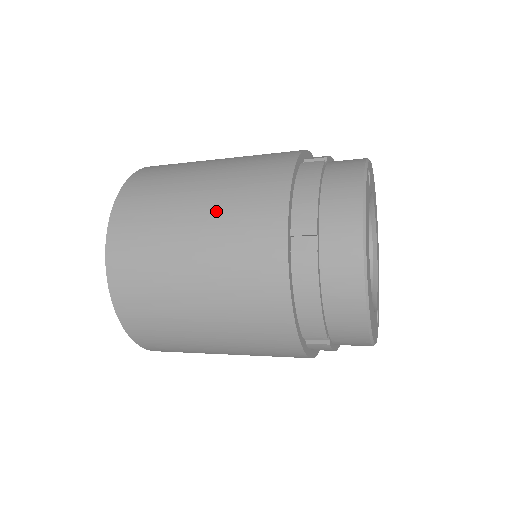
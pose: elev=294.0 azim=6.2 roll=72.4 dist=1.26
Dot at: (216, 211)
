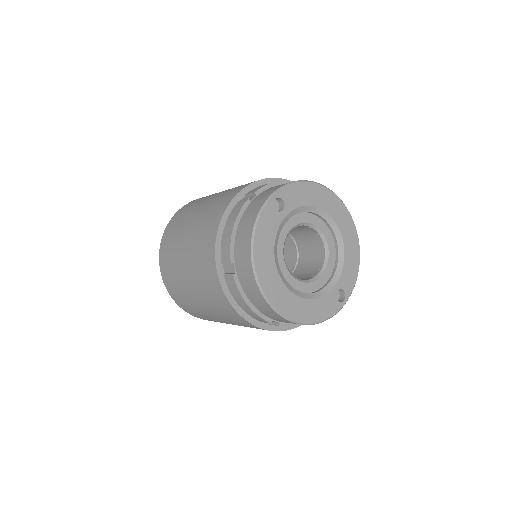
Dot at: (191, 248)
